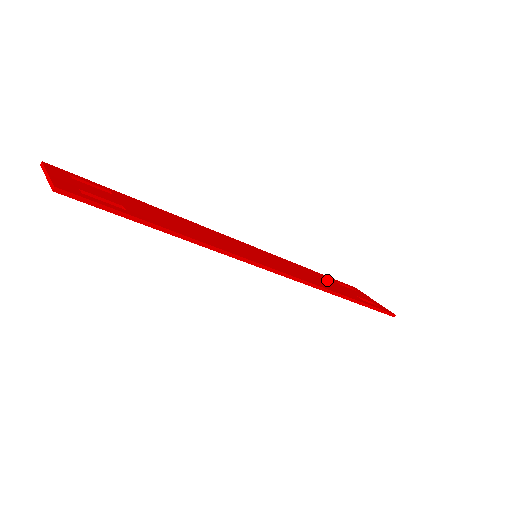
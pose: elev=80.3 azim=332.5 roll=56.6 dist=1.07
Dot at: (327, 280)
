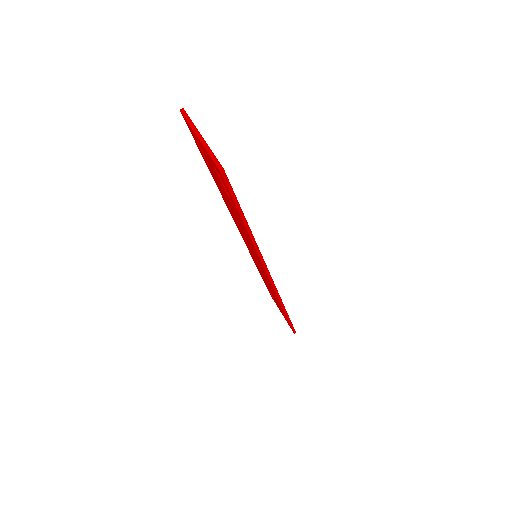
Dot at: occluded
